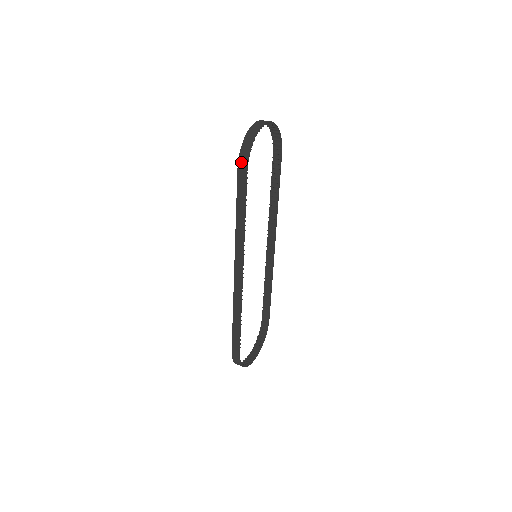
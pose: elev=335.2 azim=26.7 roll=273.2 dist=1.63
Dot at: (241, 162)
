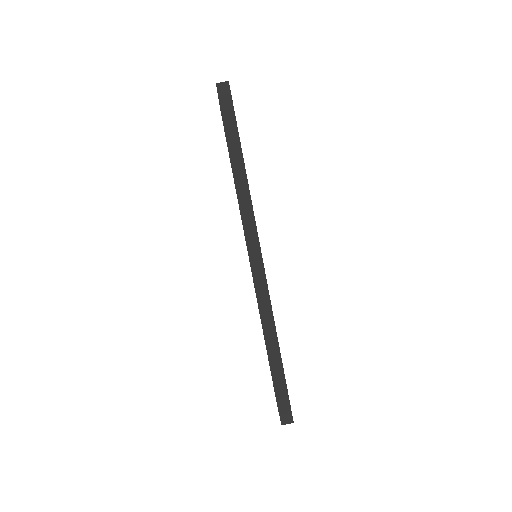
Dot at: (225, 111)
